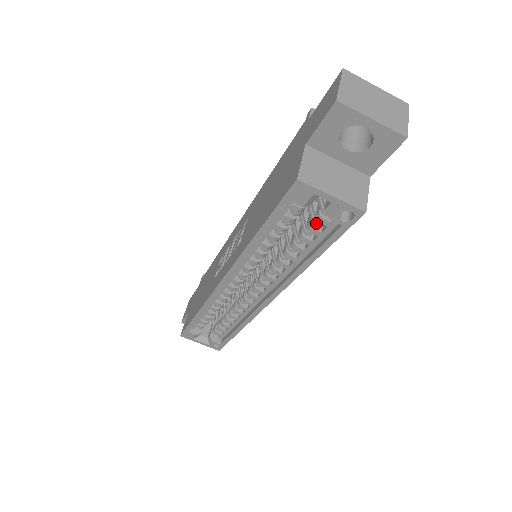
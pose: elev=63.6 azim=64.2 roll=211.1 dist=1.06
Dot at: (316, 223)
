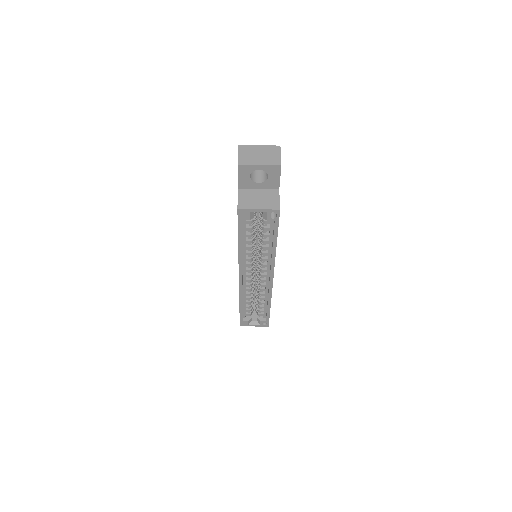
Dot at: (264, 225)
